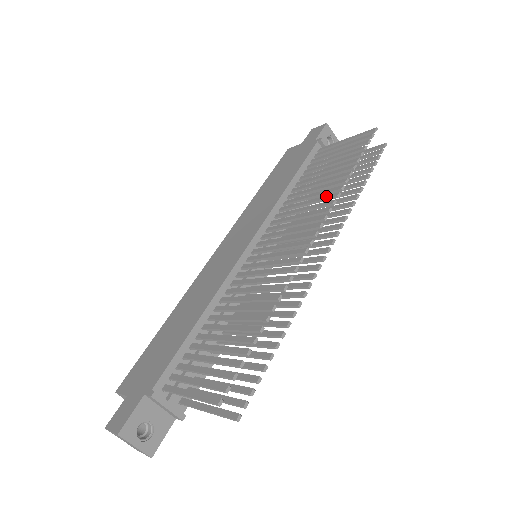
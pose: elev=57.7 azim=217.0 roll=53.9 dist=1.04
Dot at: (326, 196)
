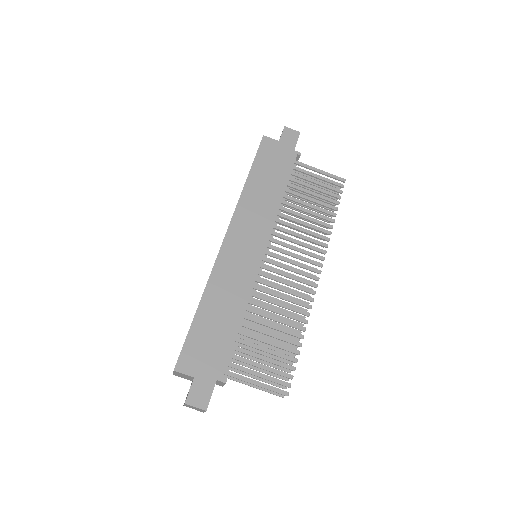
Dot at: (319, 235)
